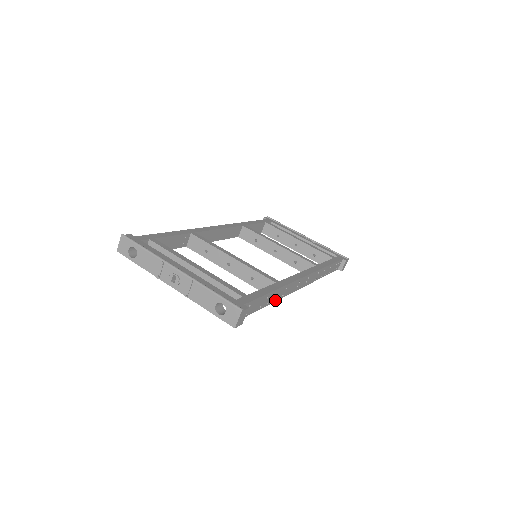
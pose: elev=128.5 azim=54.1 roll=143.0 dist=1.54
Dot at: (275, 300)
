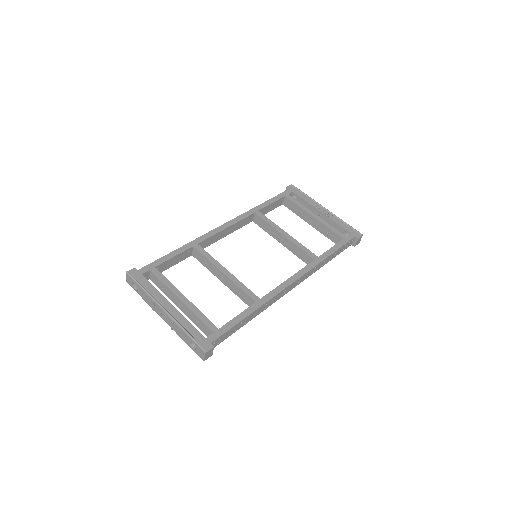
Dot at: occluded
